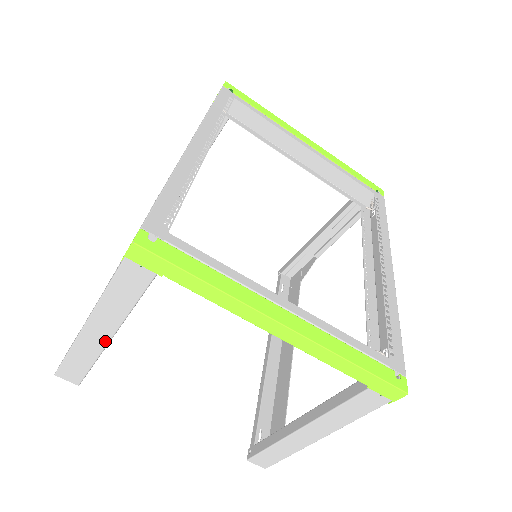
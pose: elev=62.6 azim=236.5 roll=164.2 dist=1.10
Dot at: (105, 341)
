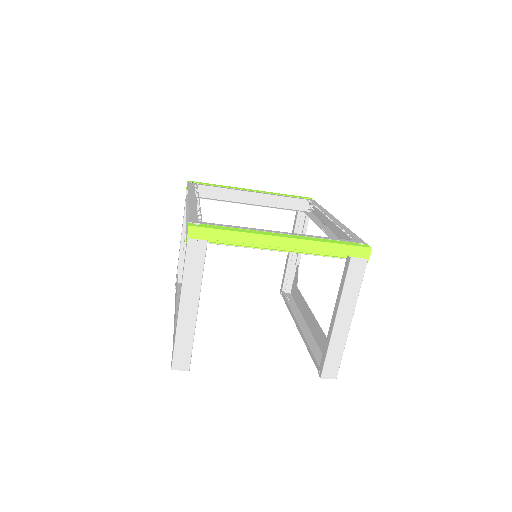
Dot at: (195, 314)
